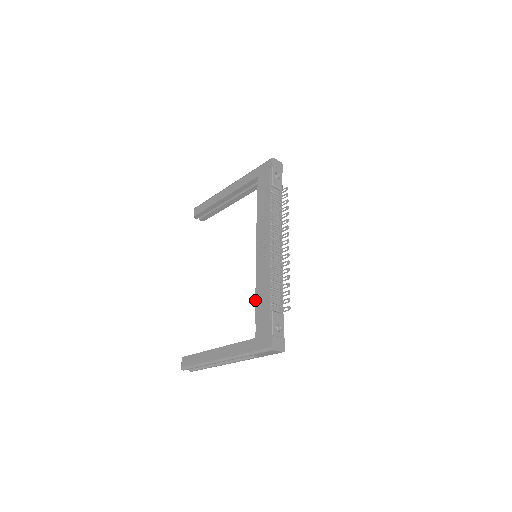
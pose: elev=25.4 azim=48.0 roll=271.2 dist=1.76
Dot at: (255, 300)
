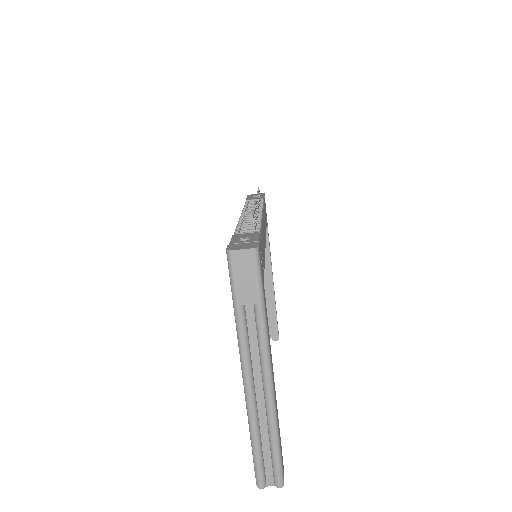
Dot at: occluded
